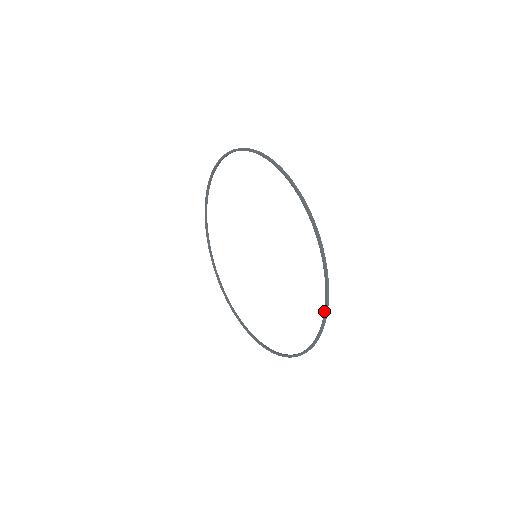
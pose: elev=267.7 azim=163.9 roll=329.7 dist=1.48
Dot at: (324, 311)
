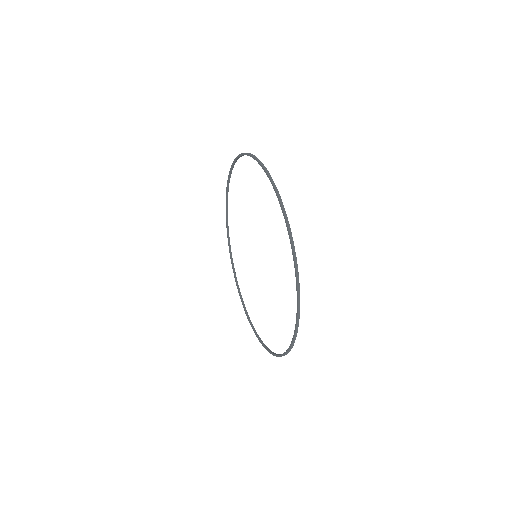
Dot at: (294, 334)
